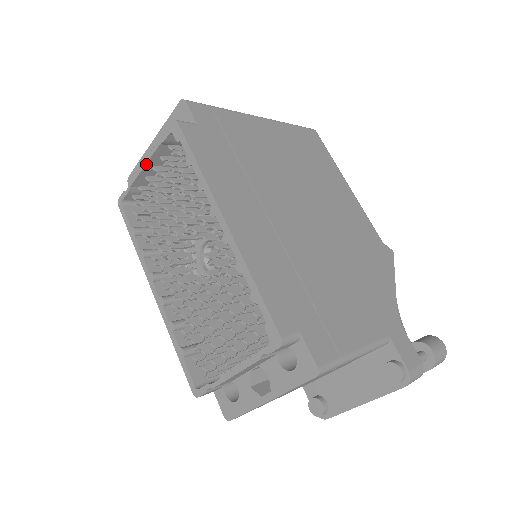
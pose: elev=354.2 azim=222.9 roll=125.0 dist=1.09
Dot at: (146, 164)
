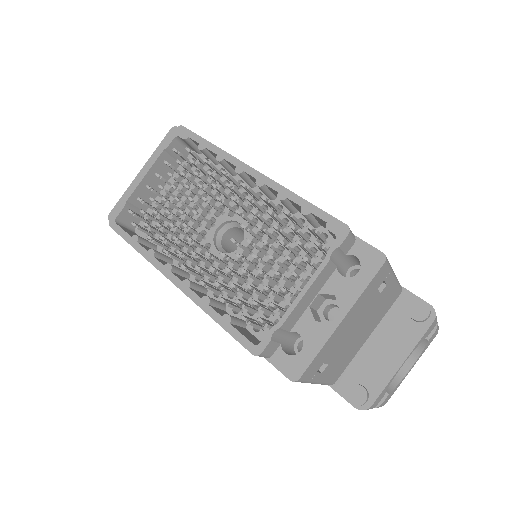
Dot at: (147, 173)
